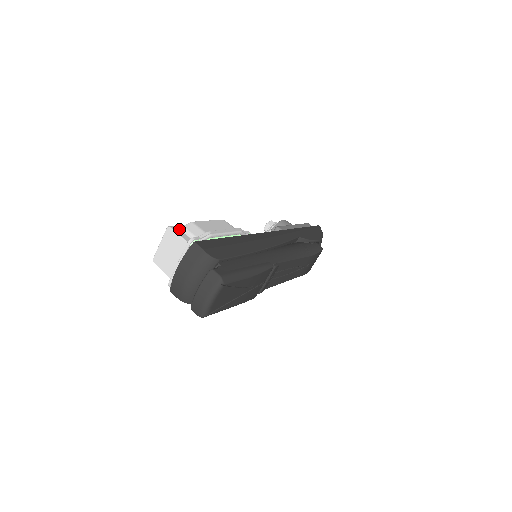
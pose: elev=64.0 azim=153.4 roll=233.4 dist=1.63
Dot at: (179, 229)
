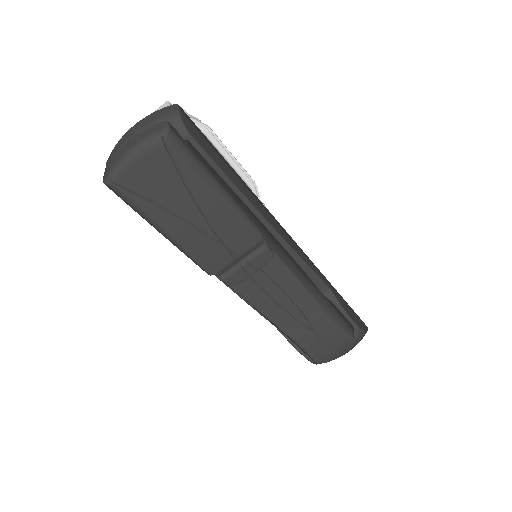
Dot at: occluded
